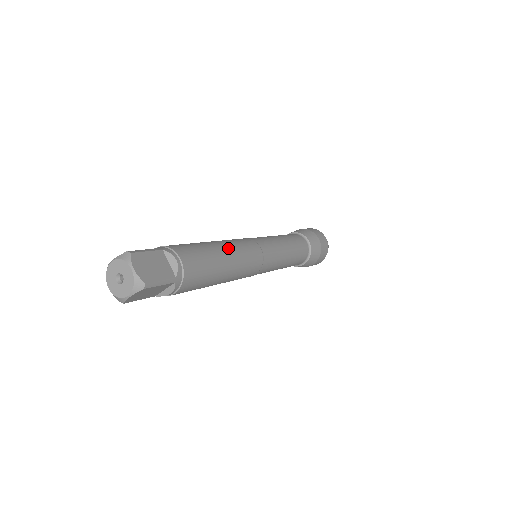
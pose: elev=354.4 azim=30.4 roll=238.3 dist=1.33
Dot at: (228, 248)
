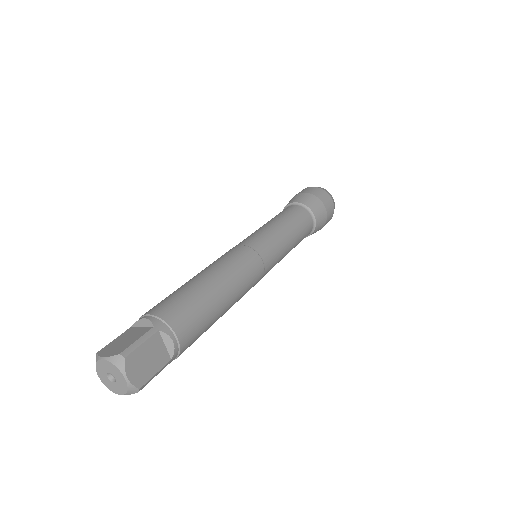
Dot at: (229, 286)
